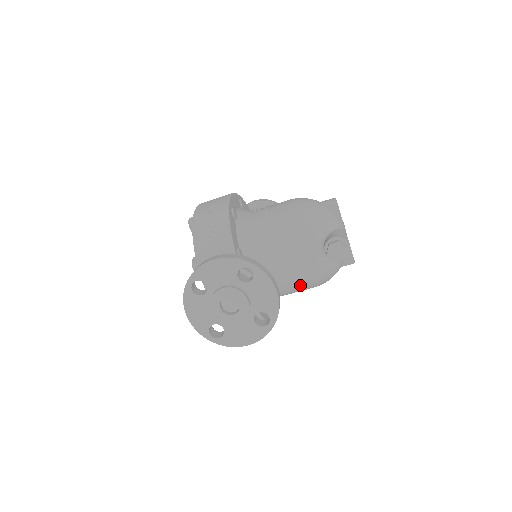
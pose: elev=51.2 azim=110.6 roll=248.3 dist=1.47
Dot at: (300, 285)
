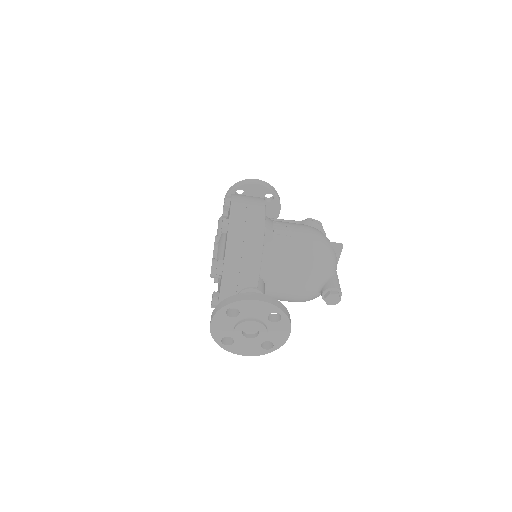
Dot at: occluded
